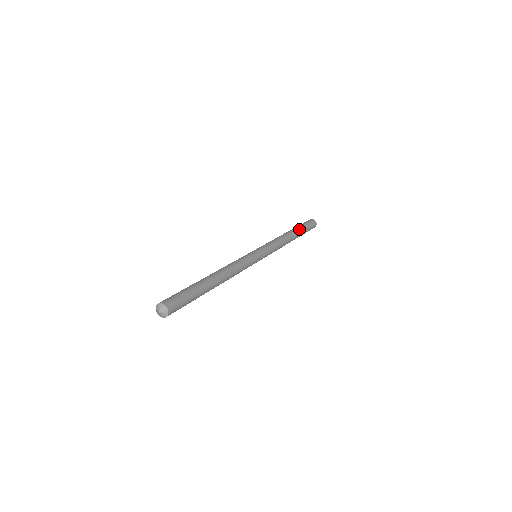
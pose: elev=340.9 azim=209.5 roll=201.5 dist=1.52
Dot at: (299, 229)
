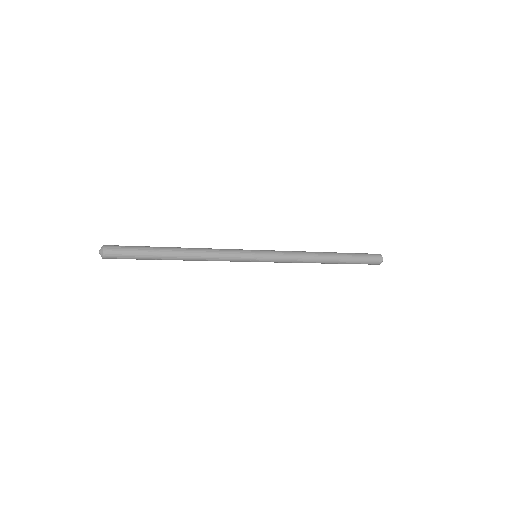
Dot at: (343, 254)
